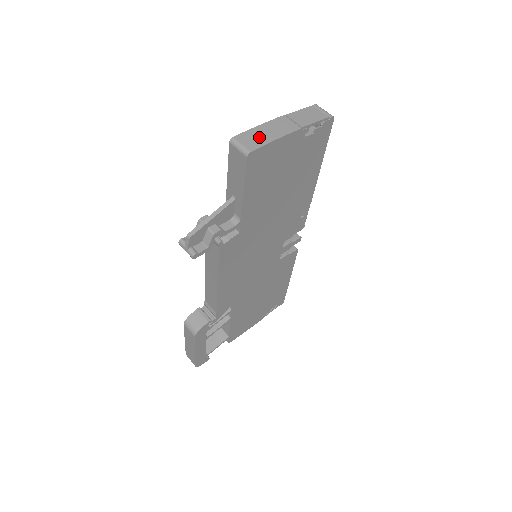
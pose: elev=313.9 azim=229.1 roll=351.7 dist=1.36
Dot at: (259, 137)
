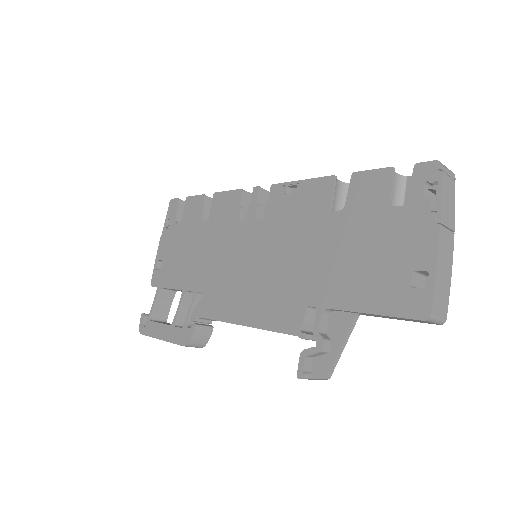
Dot at: (443, 291)
